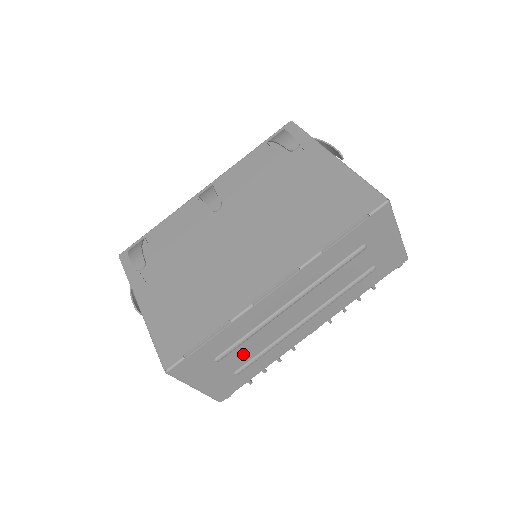
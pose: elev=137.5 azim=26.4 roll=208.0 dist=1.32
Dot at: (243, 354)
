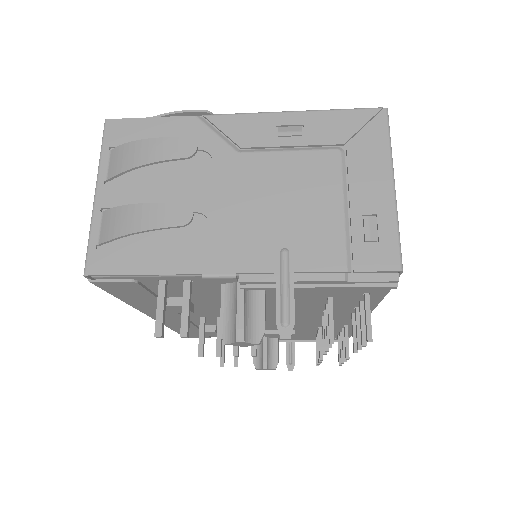
Dot at: occluded
